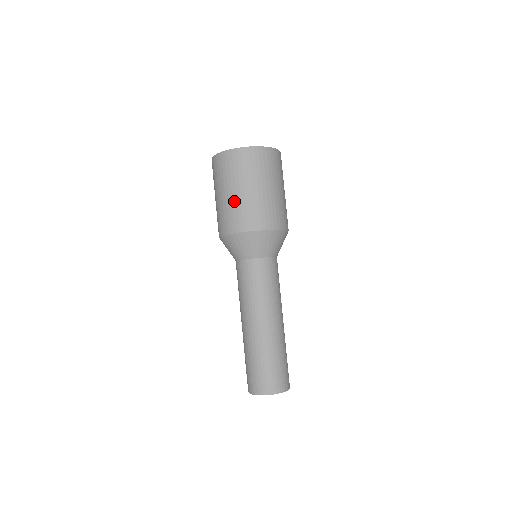
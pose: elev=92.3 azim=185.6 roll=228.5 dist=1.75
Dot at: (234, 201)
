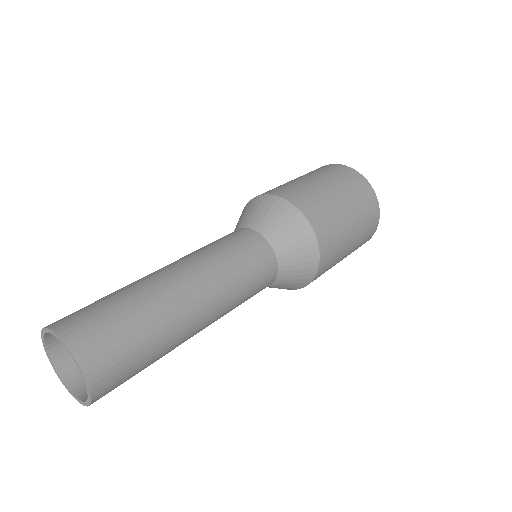
Dot at: (315, 187)
